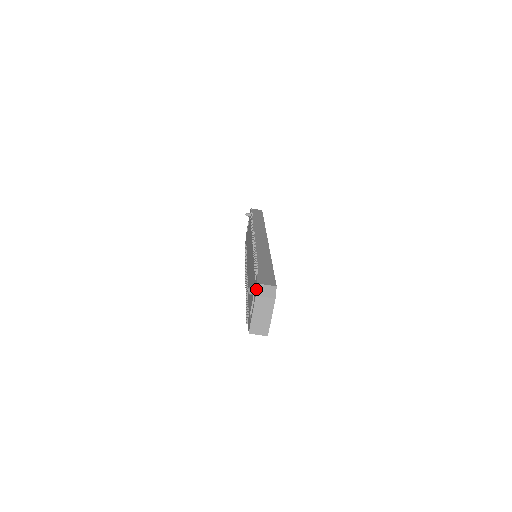
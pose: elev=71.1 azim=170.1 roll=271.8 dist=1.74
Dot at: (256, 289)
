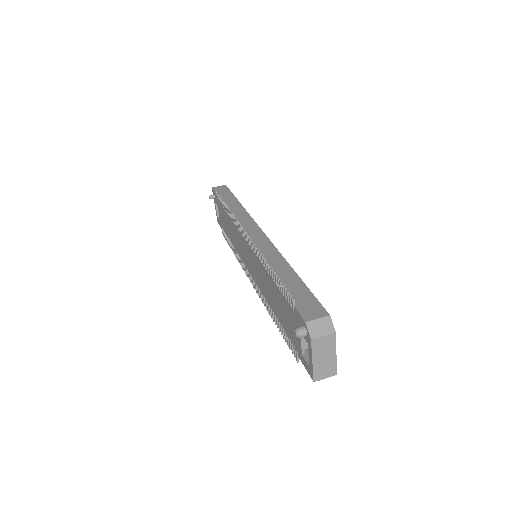
Dot at: (307, 330)
